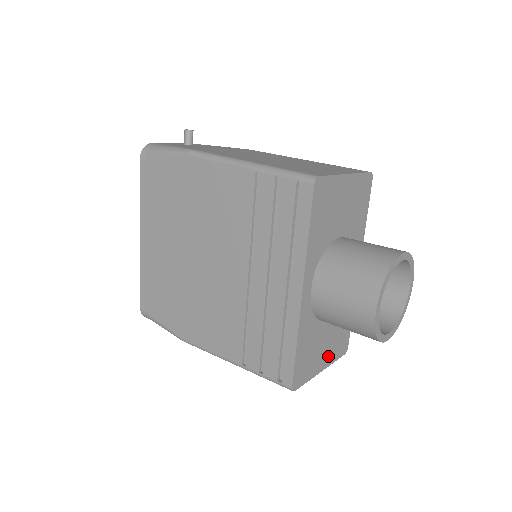
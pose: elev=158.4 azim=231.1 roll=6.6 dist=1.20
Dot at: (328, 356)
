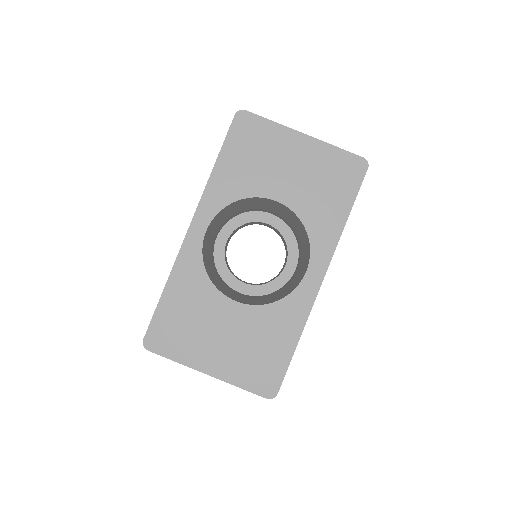
Dot at: (226, 363)
